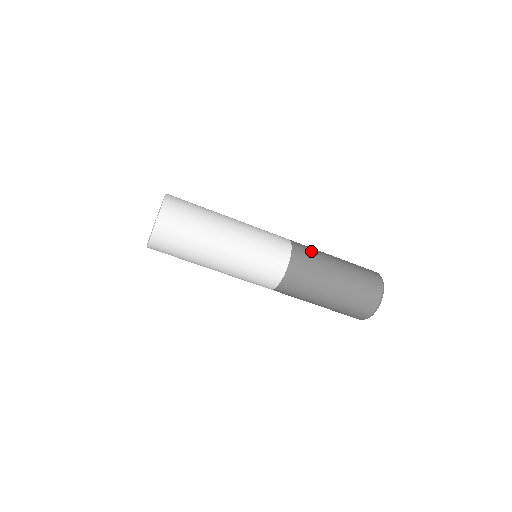
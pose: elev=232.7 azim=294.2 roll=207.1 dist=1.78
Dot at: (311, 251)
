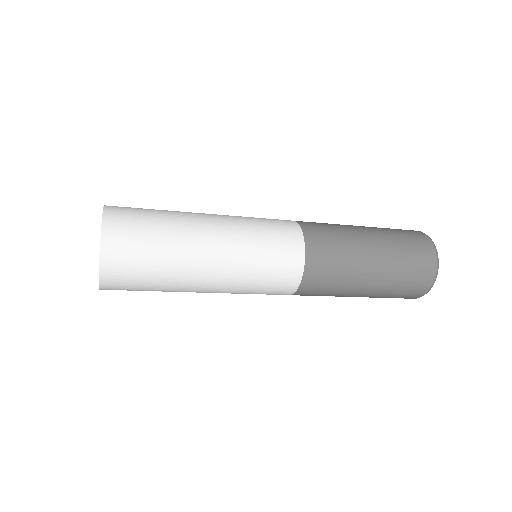
Dot at: (335, 259)
